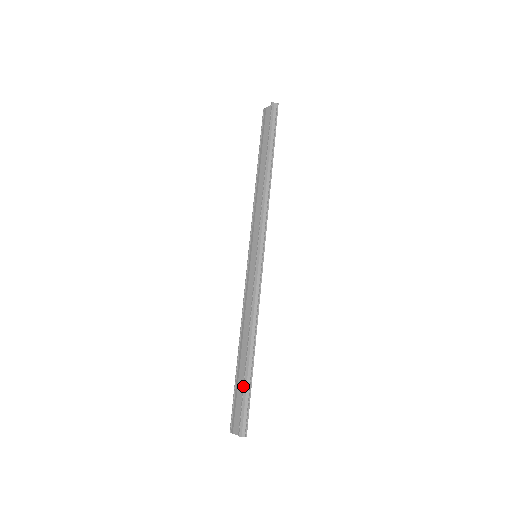
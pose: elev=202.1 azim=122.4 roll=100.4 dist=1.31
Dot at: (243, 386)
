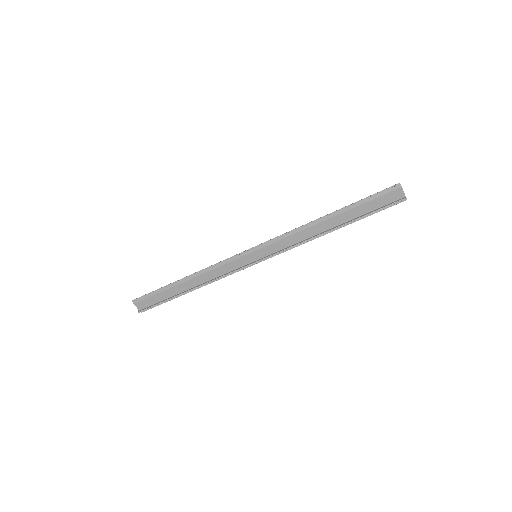
Dot at: (167, 300)
